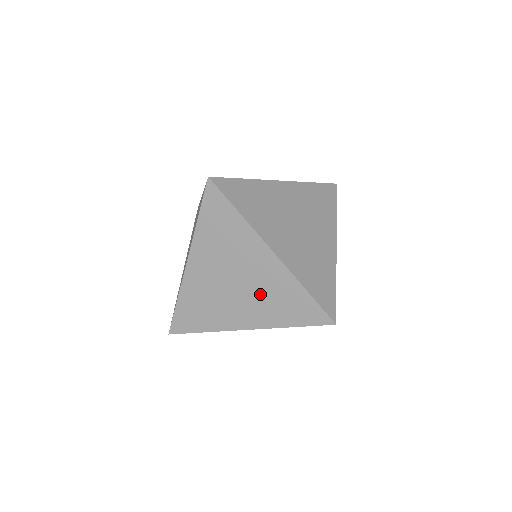
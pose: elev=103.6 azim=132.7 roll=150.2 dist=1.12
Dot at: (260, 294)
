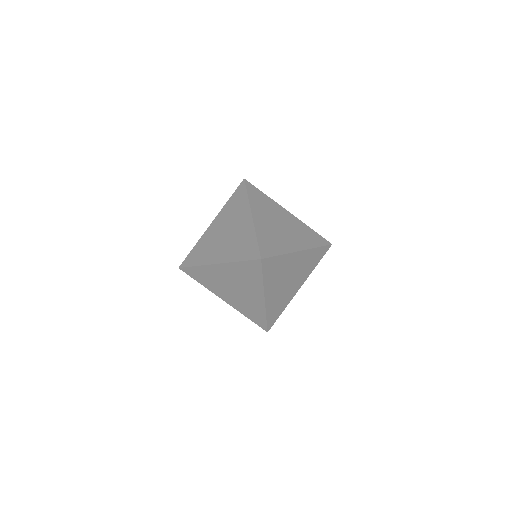
Dot at: (234, 240)
